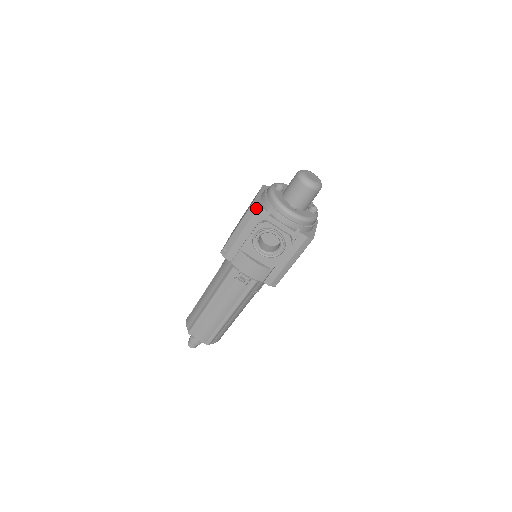
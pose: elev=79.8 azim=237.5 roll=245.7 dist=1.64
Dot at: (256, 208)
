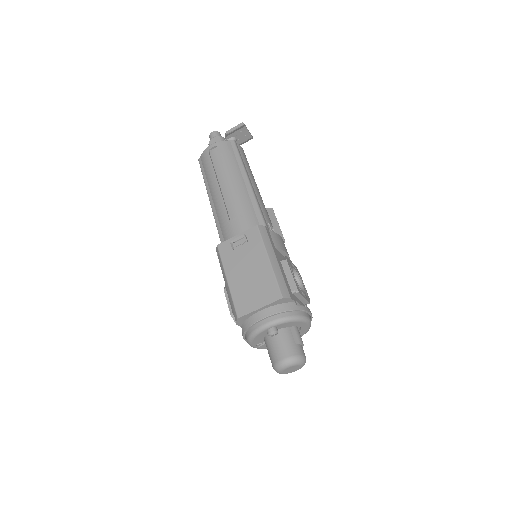
Dot at: (235, 318)
